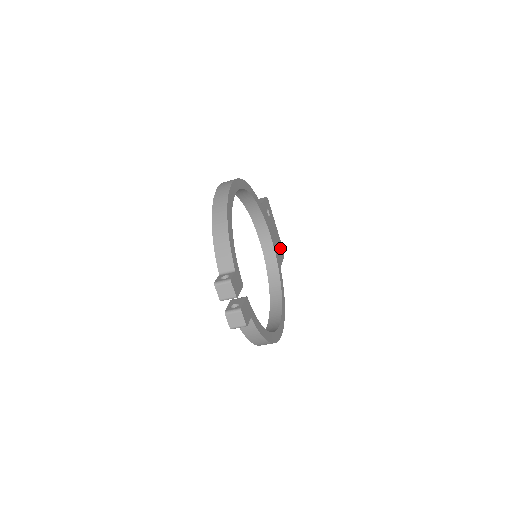
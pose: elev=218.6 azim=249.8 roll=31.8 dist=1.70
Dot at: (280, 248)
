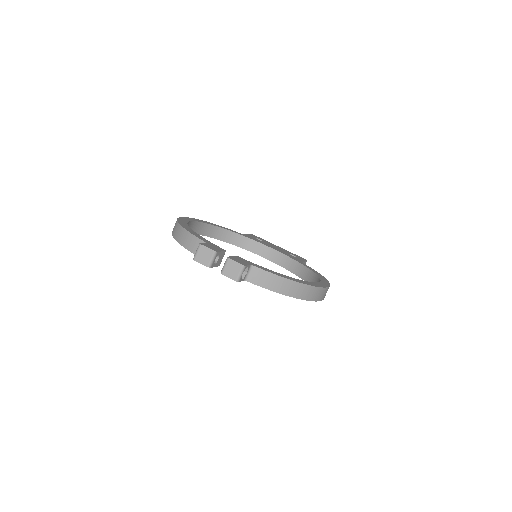
Dot at: (295, 256)
